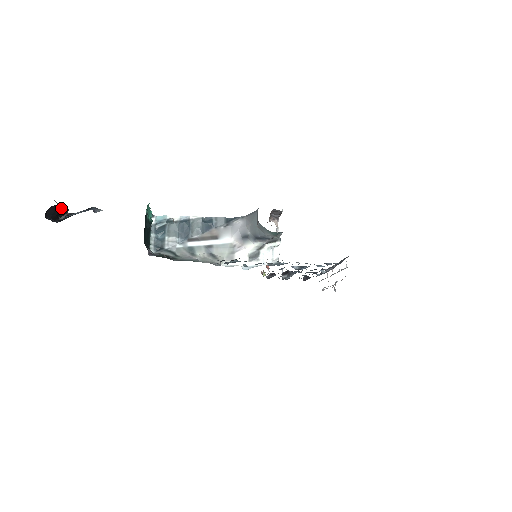
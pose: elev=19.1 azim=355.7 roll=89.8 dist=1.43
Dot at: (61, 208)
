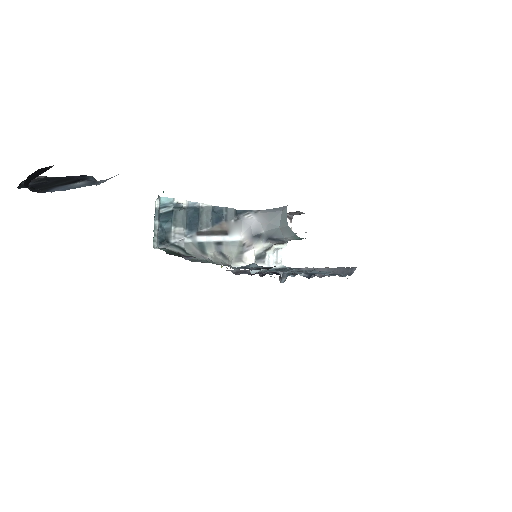
Dot at: (45, 171)
